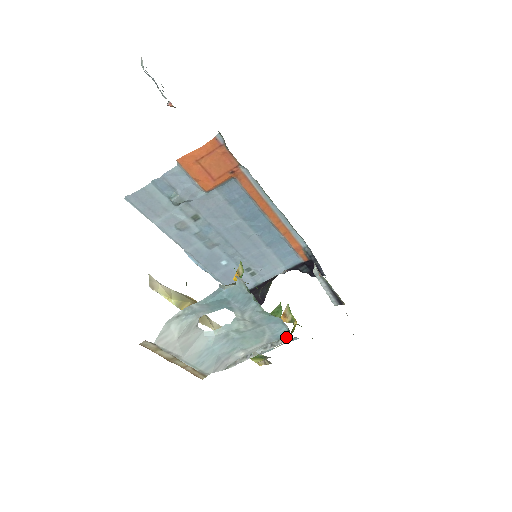
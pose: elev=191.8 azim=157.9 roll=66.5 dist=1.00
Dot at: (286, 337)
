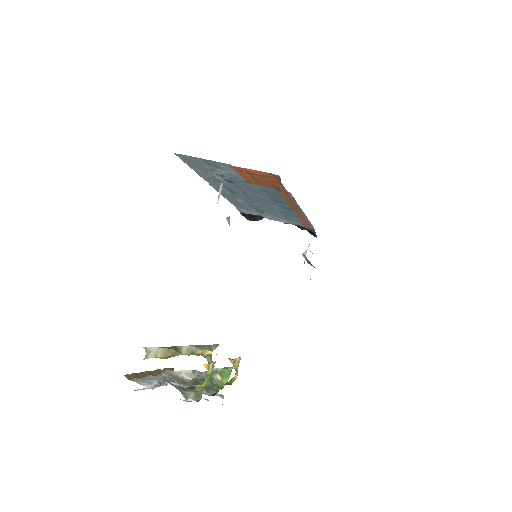
Dot at: (221, 395)
